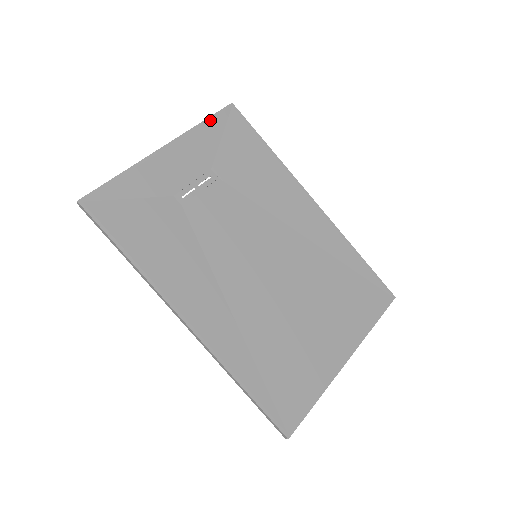
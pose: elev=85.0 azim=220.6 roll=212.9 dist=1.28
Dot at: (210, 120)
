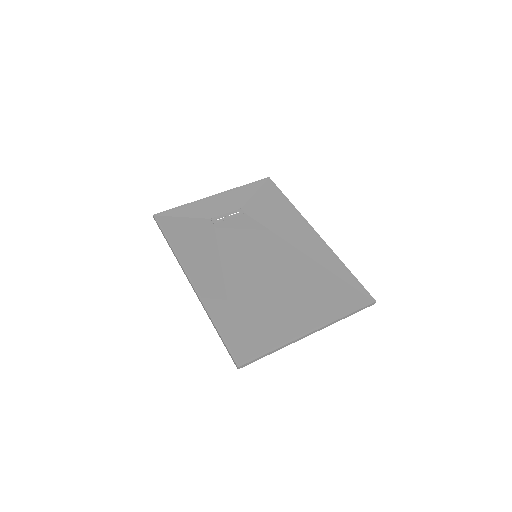
Dot at: (250, 185)
